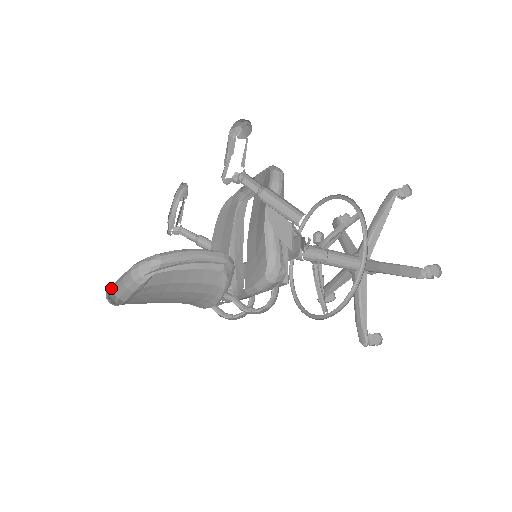
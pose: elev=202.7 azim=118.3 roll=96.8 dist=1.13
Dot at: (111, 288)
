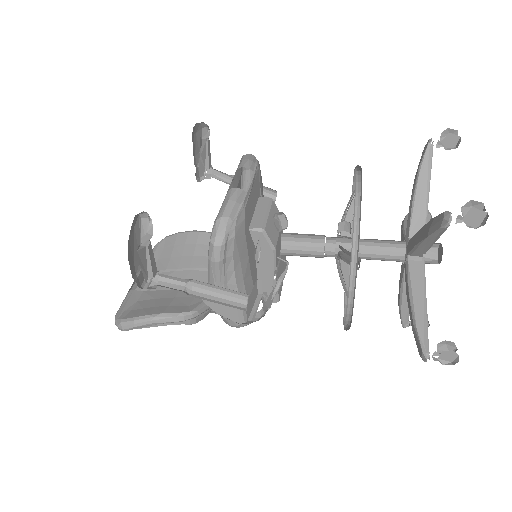
Dot at: (158, 243)
